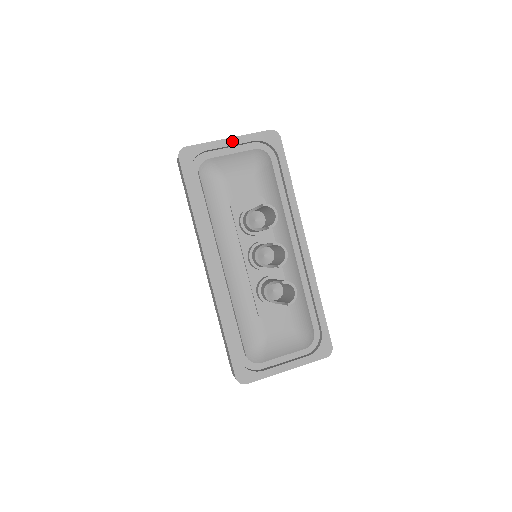
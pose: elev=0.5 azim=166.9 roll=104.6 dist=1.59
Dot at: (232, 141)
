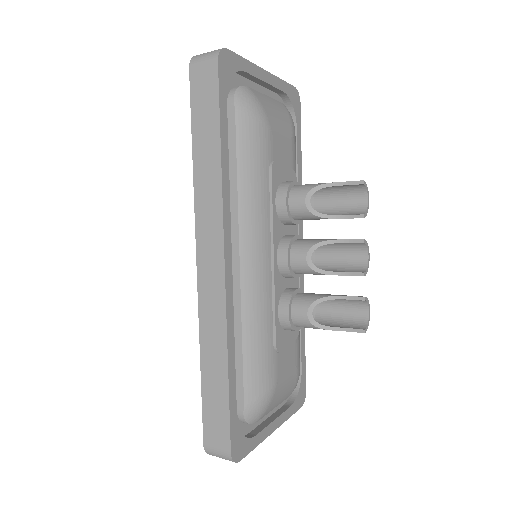
Dot at: (267, 77)
